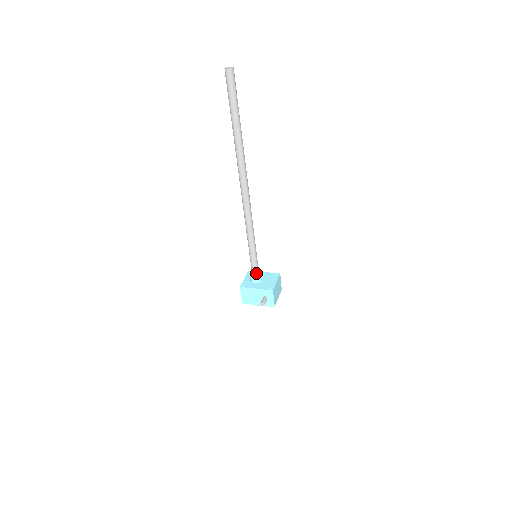
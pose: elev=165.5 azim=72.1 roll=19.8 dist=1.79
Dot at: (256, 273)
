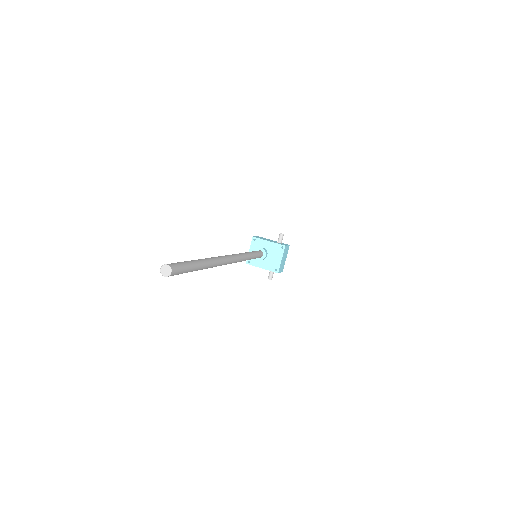
Dot at: (259, 257)
